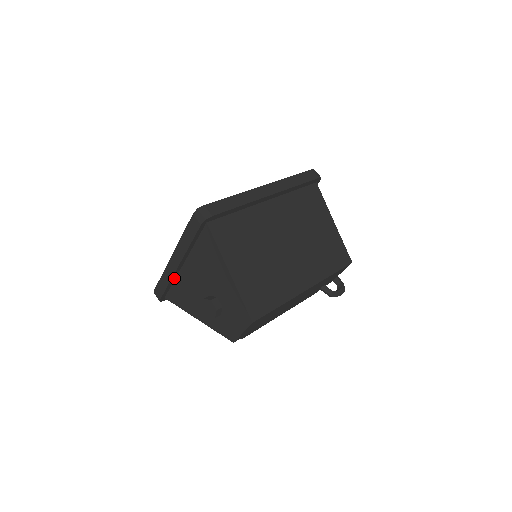
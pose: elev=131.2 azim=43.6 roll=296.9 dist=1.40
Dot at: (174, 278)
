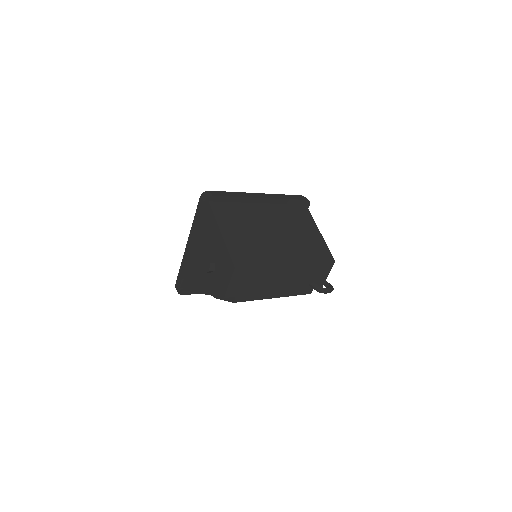
Dot at: (189, 264)
